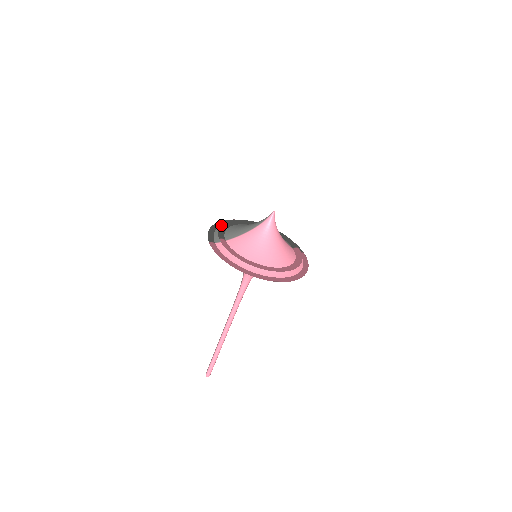
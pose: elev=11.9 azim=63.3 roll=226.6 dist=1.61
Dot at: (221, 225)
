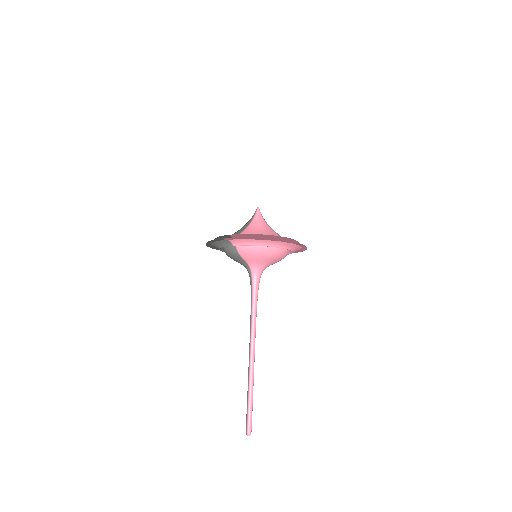
Dot at: occluded
